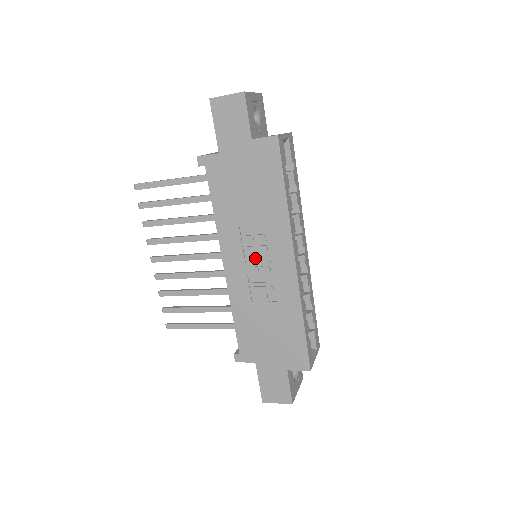
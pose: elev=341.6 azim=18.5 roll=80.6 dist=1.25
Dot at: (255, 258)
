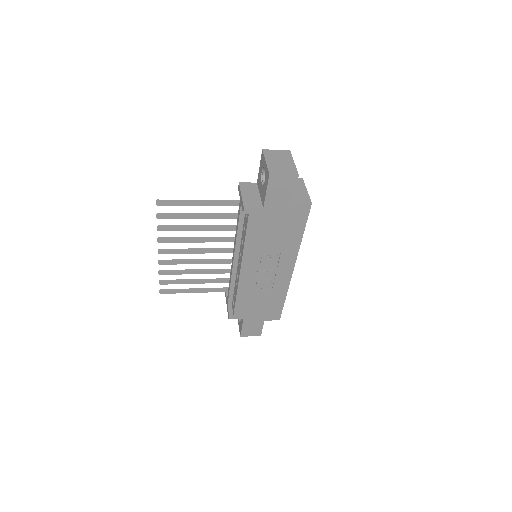
Dot at: (266, 267)
